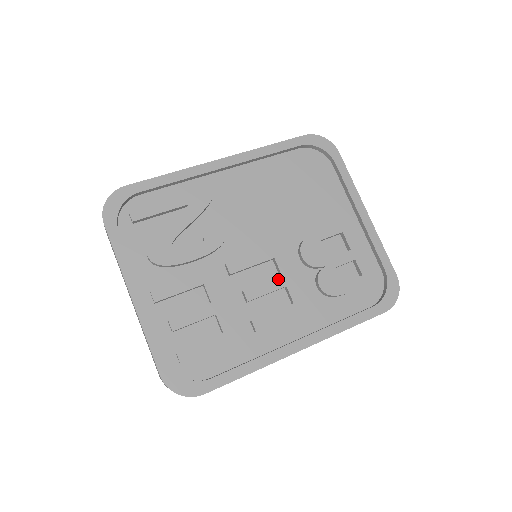
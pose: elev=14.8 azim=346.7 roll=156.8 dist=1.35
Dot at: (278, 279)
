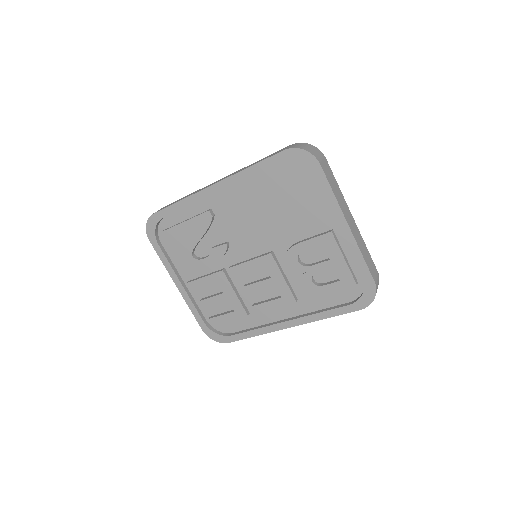
Dot at: (268, 280)
